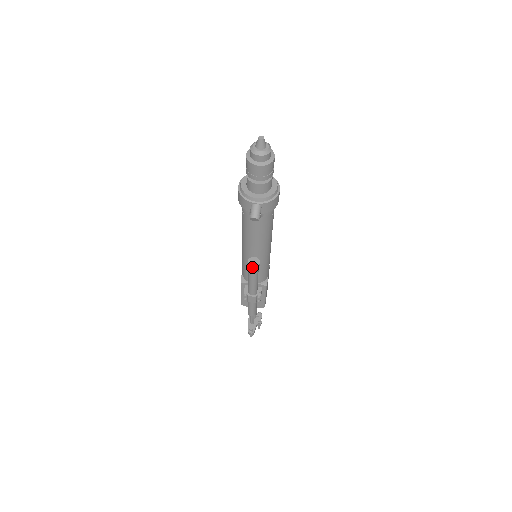
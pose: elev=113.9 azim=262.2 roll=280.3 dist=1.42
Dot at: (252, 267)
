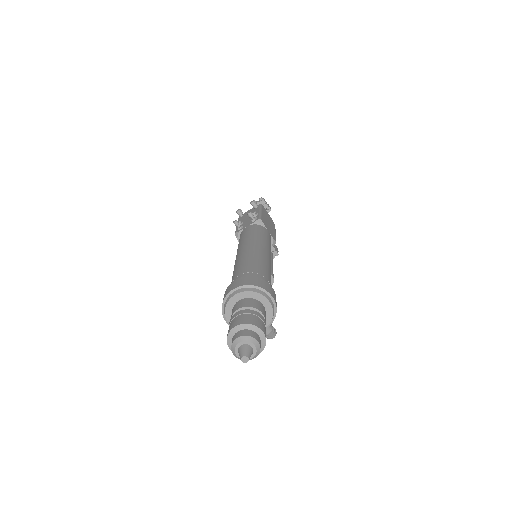
Dot at: occluded
